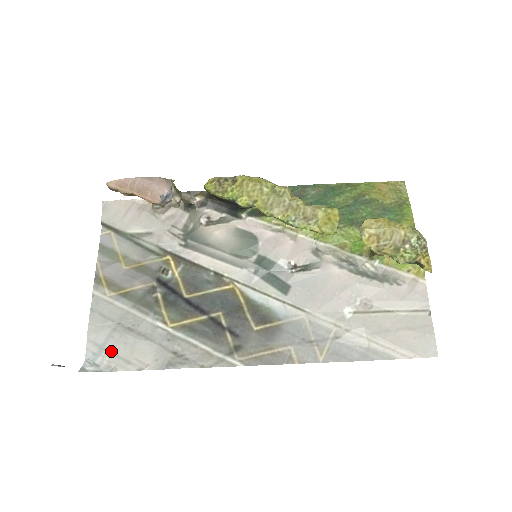
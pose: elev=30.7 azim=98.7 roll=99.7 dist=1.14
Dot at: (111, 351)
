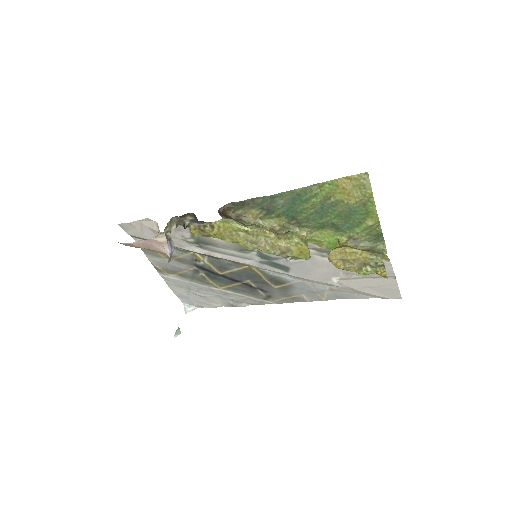
Dot at: (195, 300)
